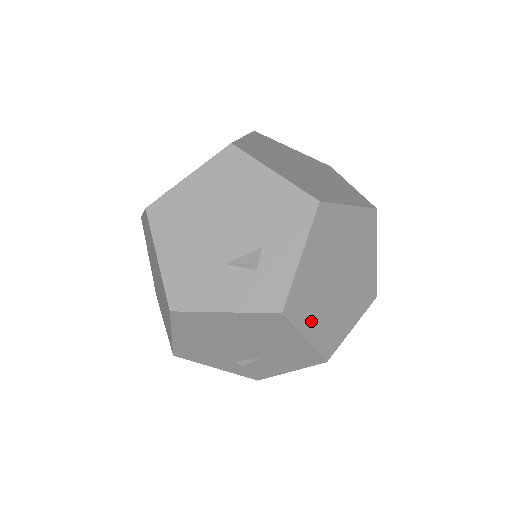
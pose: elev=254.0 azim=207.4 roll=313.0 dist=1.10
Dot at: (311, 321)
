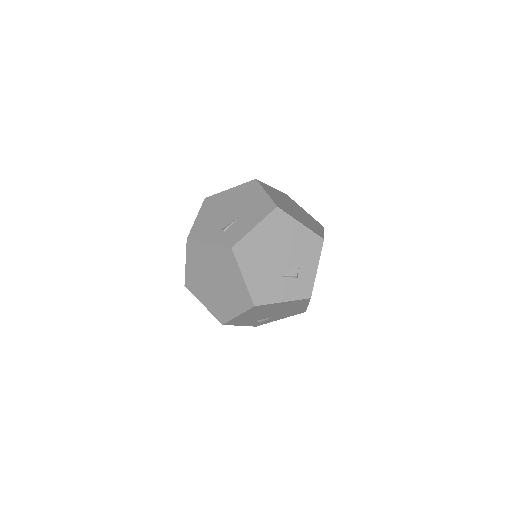
Dot at: occluded
